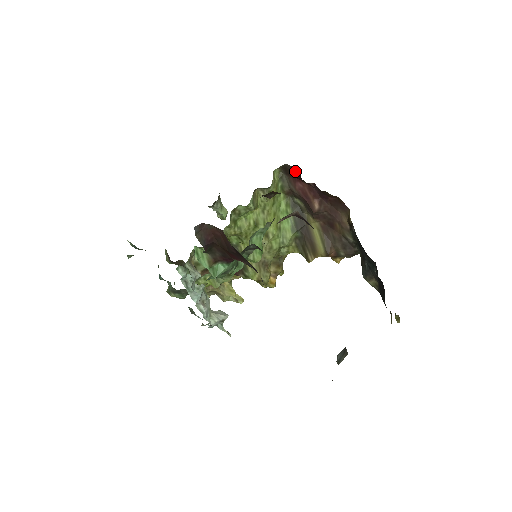
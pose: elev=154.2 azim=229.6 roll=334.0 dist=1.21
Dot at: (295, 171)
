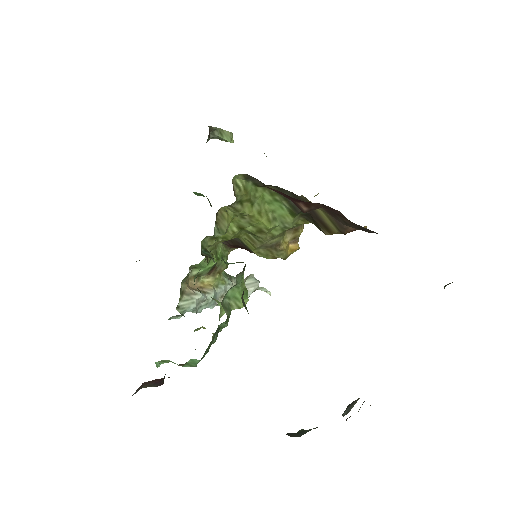
Dot at: occluded
